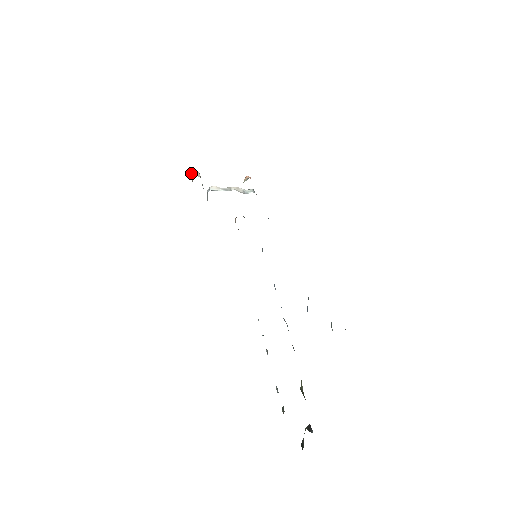
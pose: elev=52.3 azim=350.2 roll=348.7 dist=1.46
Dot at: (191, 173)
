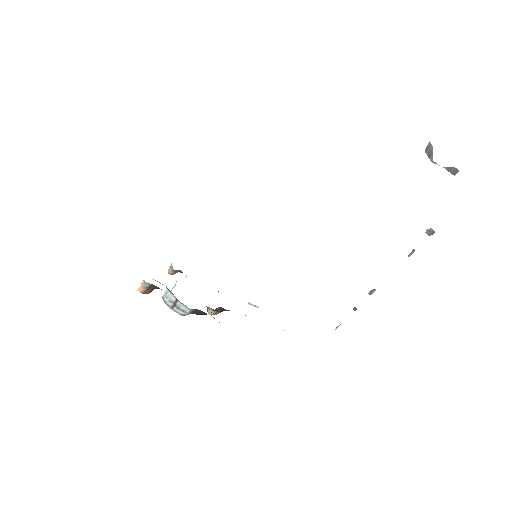
Dot at: (137, 290)
